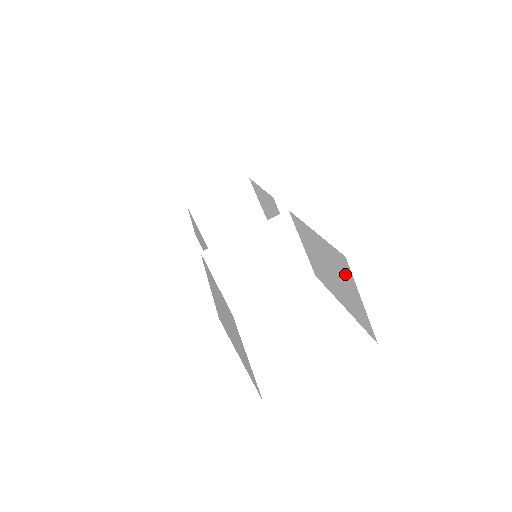
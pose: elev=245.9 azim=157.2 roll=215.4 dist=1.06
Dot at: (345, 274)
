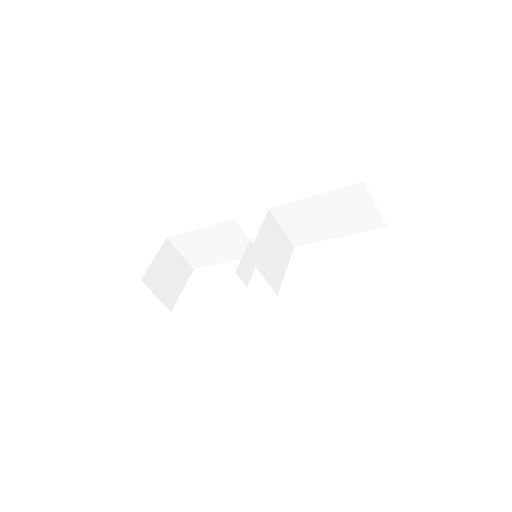
Dot at: (357, 199)
